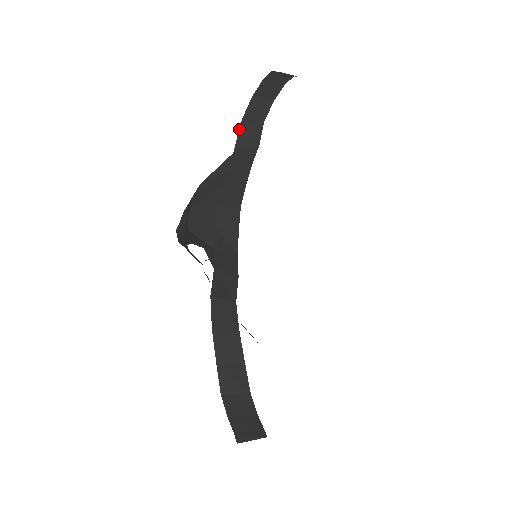
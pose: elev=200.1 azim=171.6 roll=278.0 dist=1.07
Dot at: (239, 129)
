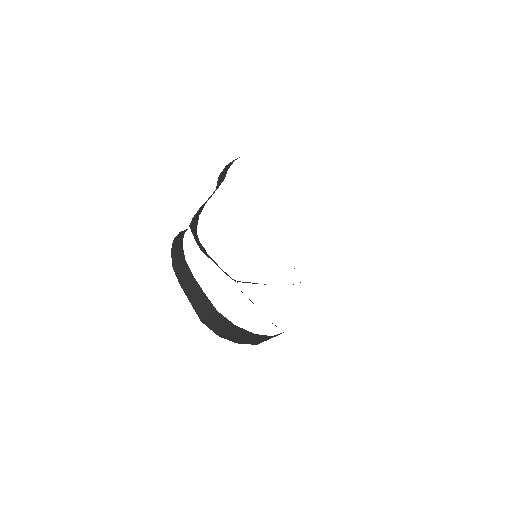
Dot at: (218, 179)
